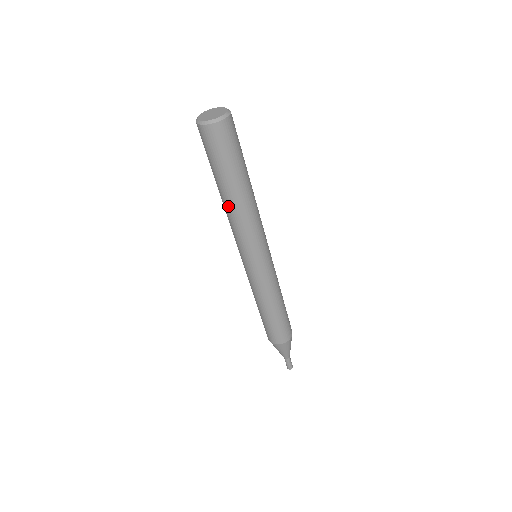
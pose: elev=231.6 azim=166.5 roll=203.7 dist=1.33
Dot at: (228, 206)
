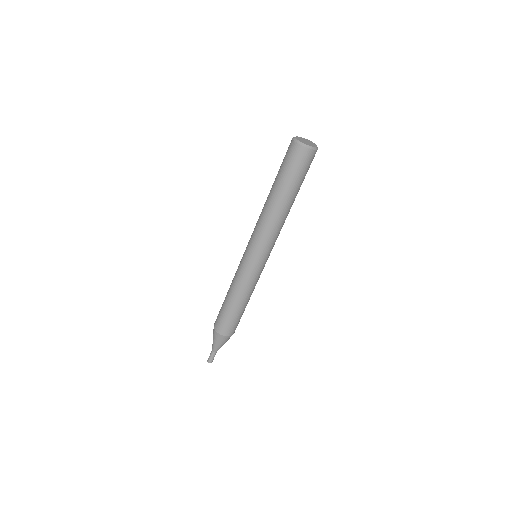
Dot at: (266, 204)
